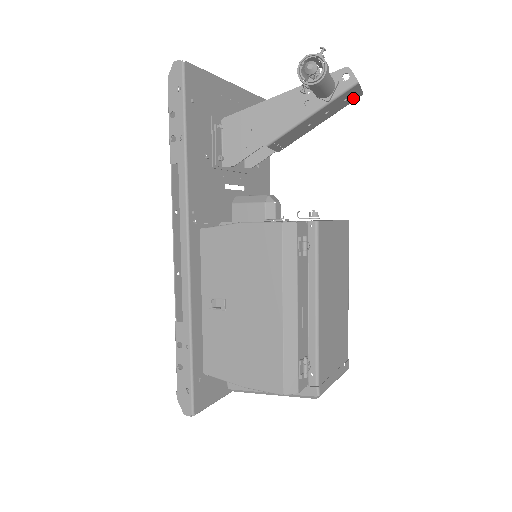
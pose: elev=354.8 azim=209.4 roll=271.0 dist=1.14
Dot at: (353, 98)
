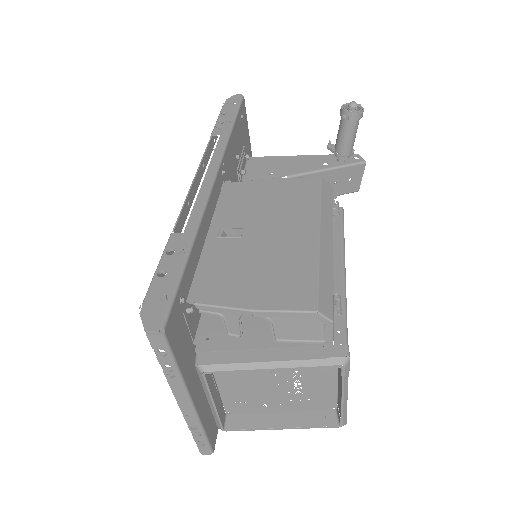
Dot at: (353, 186)
